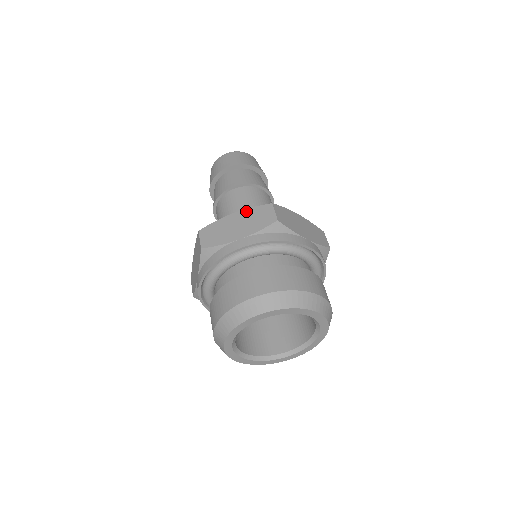
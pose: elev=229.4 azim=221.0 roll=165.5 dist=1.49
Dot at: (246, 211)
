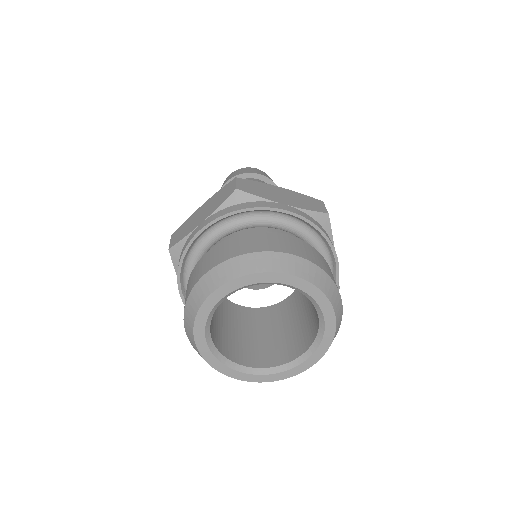
Dot at: (294, 192)
